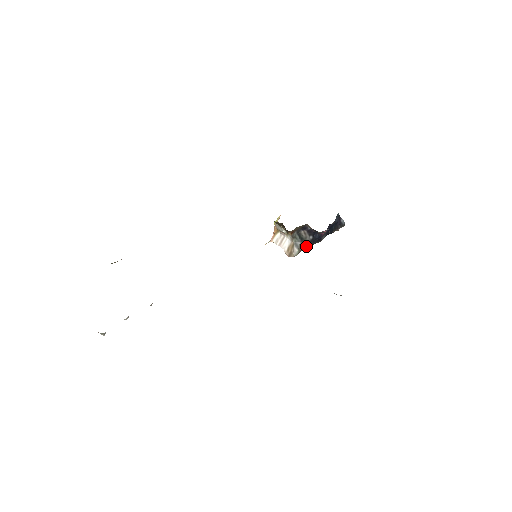
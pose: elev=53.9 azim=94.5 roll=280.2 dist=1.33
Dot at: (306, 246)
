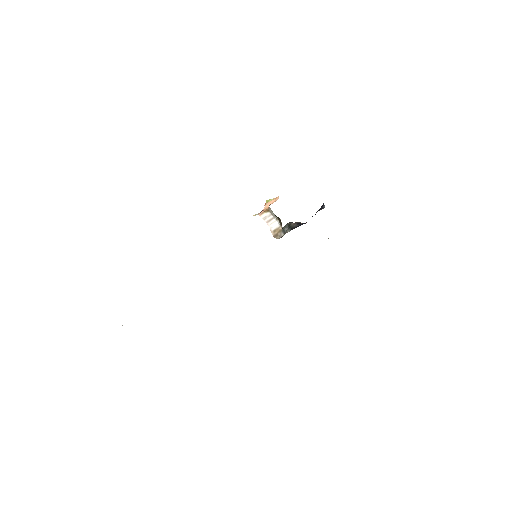
Dot at: occluded
